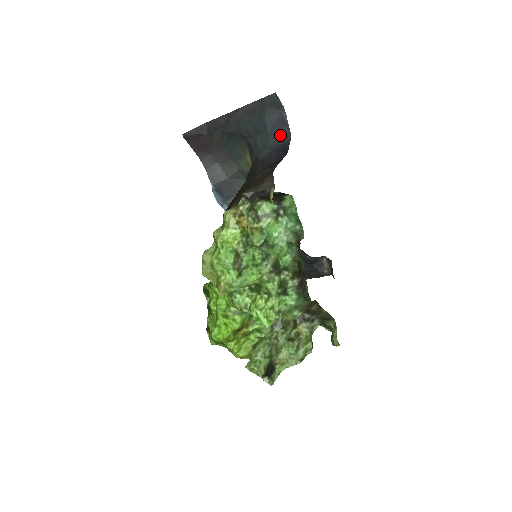
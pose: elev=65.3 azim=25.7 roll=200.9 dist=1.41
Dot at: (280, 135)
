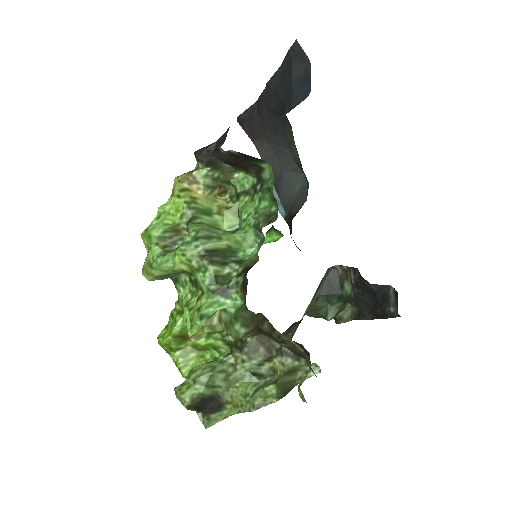
Dot at: (301, 96)
